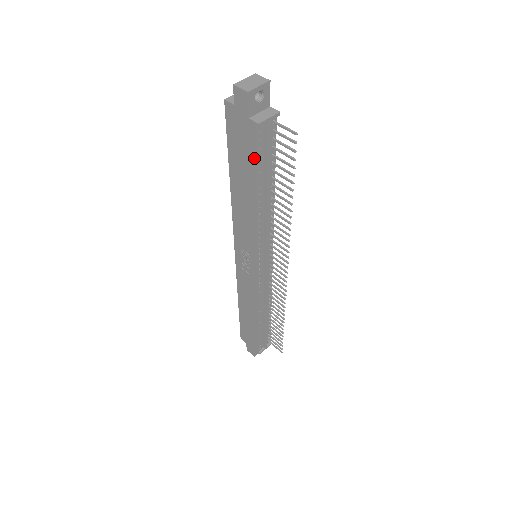
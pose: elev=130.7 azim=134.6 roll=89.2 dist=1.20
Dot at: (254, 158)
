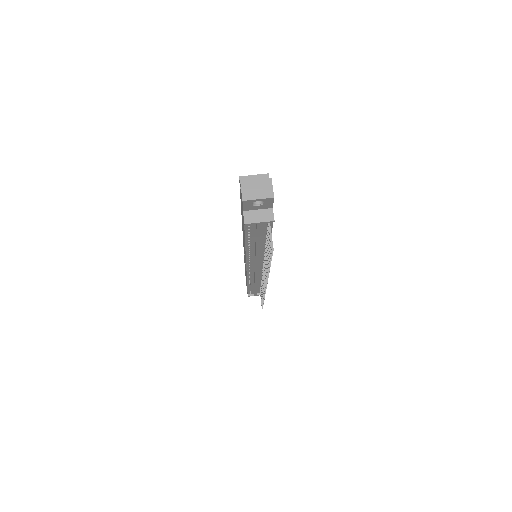
Dot at: (244, 231)
